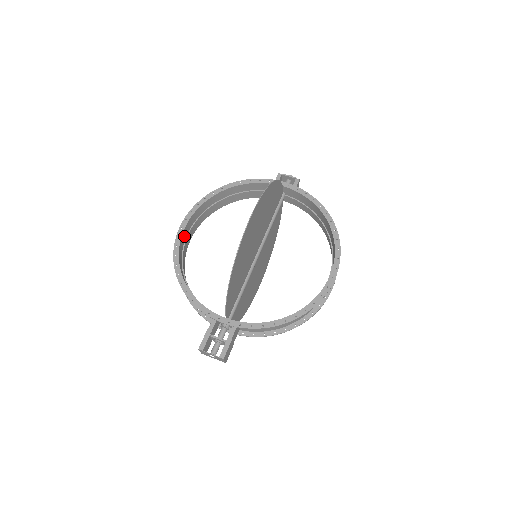
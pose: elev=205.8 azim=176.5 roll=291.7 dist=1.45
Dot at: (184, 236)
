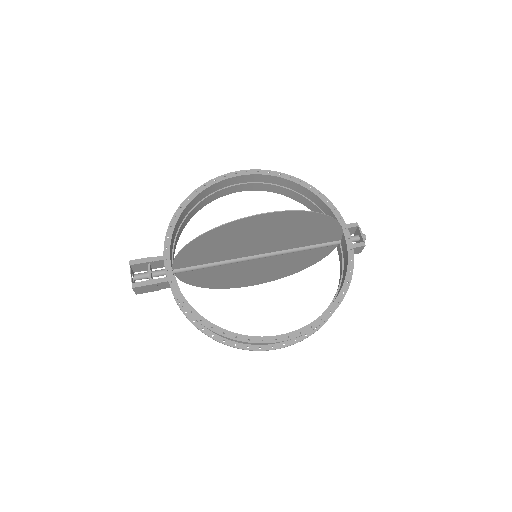
Dot at: (232, 182)
